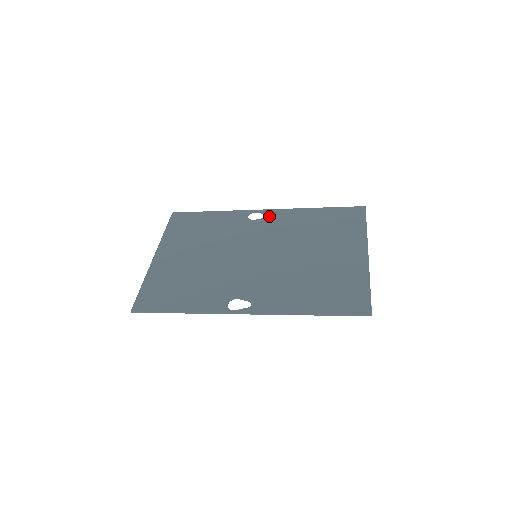
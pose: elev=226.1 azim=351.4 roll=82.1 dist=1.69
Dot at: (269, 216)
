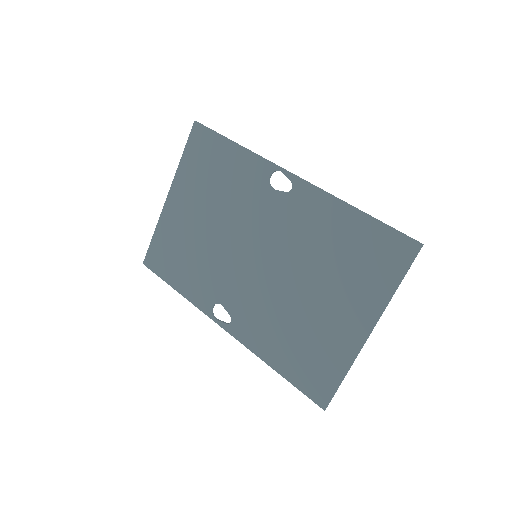
Dot at: (292, 192)
